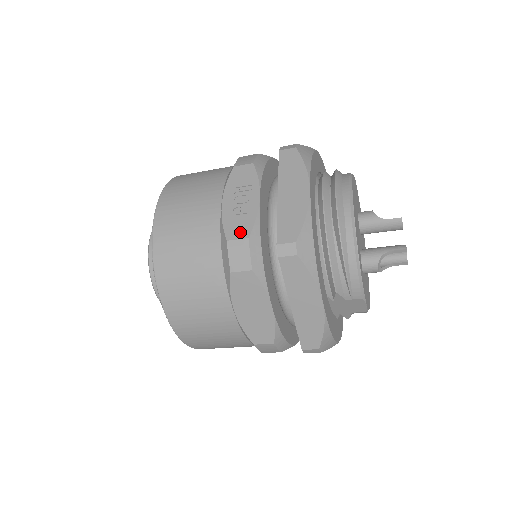
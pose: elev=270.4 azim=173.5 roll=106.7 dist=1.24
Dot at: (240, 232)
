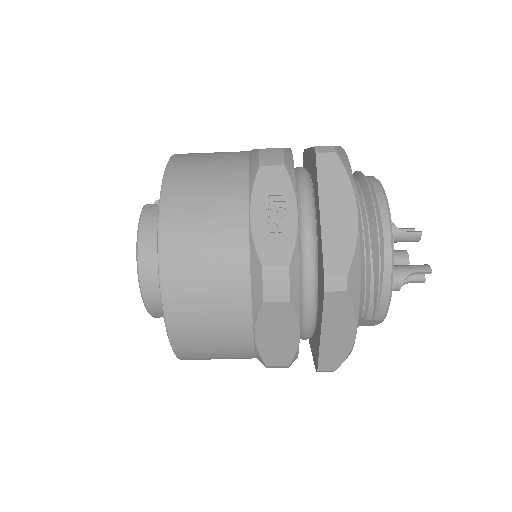
Dot at: (278, 257)
